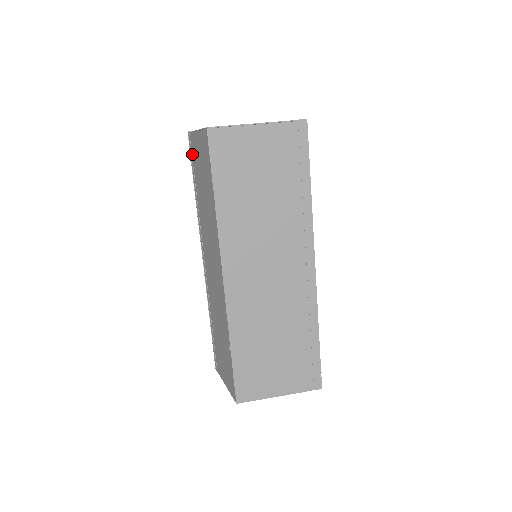
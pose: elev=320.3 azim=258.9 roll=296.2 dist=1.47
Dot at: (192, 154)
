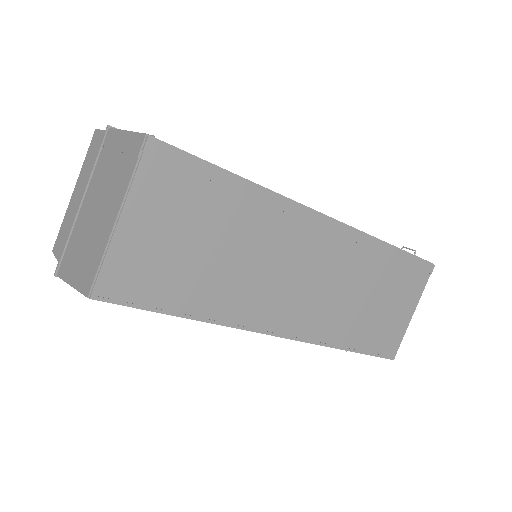
Dot at: occluded
